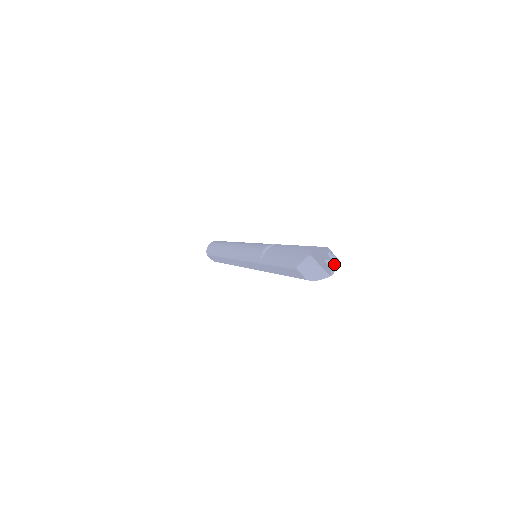
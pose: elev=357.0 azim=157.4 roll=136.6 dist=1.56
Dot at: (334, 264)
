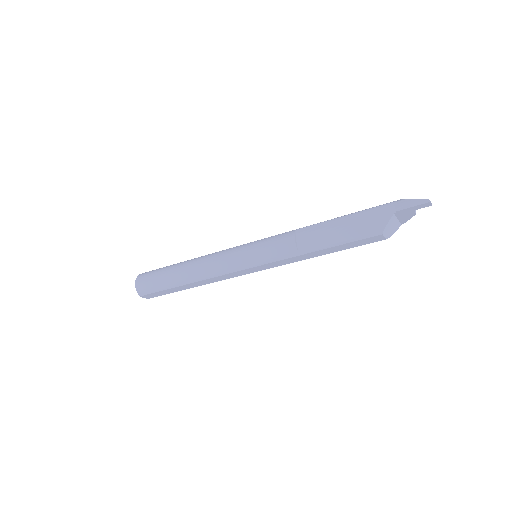
Dot at: occluded
